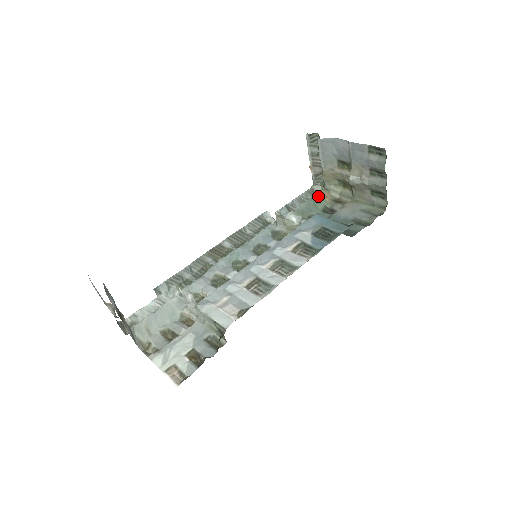
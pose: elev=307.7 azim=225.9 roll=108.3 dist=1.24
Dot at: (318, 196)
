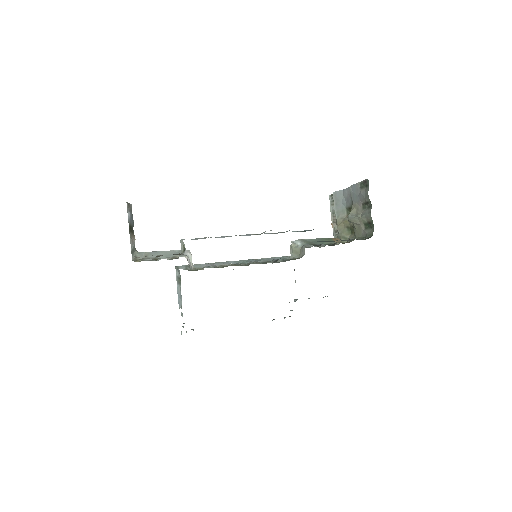
Dot at: (329, 239)
